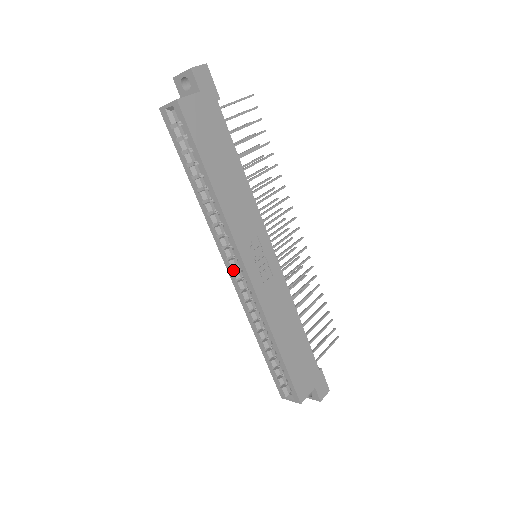
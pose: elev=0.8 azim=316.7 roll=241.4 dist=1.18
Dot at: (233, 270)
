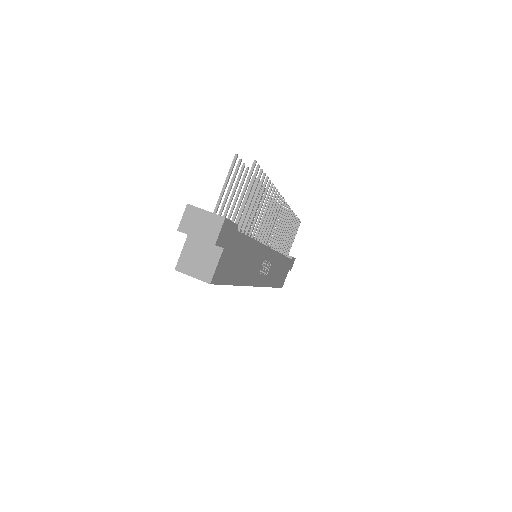
Dot at: occluded
